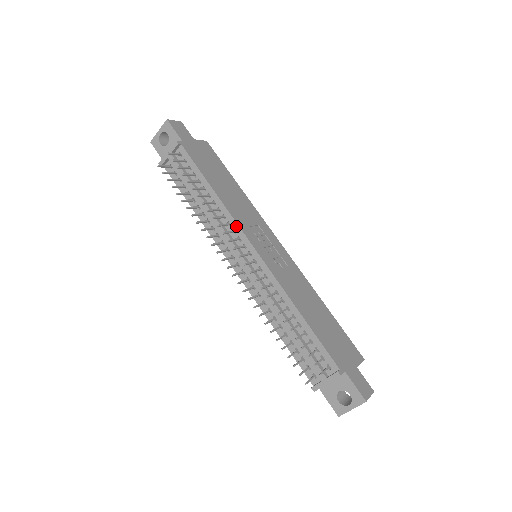
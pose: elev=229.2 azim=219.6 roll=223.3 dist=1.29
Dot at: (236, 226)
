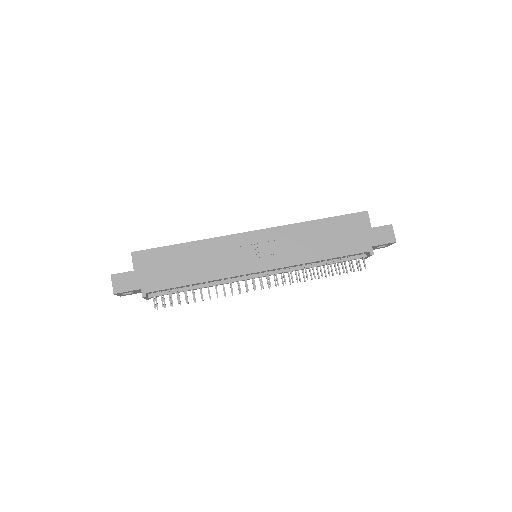
Dot at: occluded
